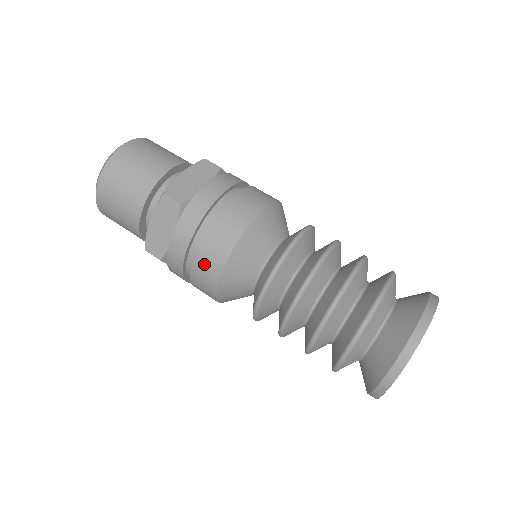
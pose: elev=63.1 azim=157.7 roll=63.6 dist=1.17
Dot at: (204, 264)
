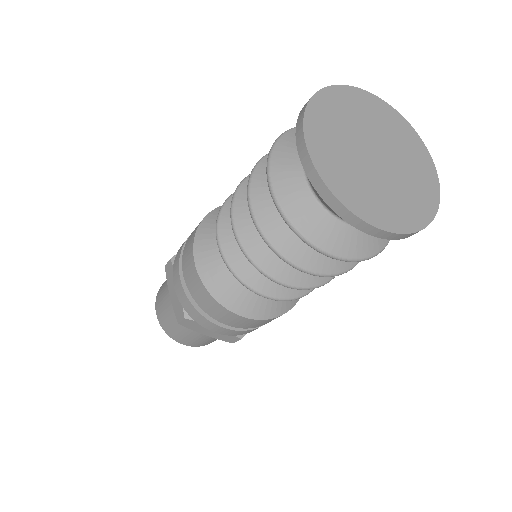
Dot at: (190, 279)
